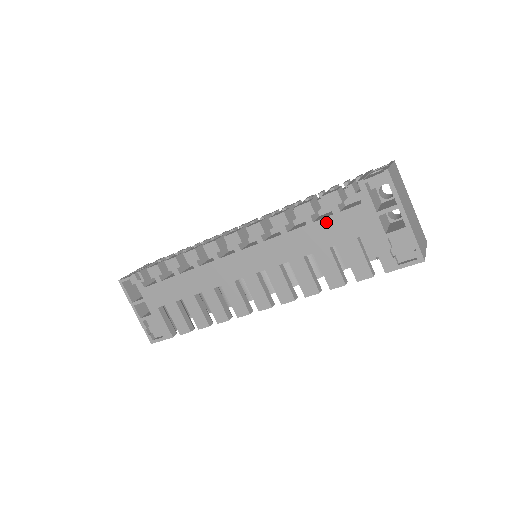
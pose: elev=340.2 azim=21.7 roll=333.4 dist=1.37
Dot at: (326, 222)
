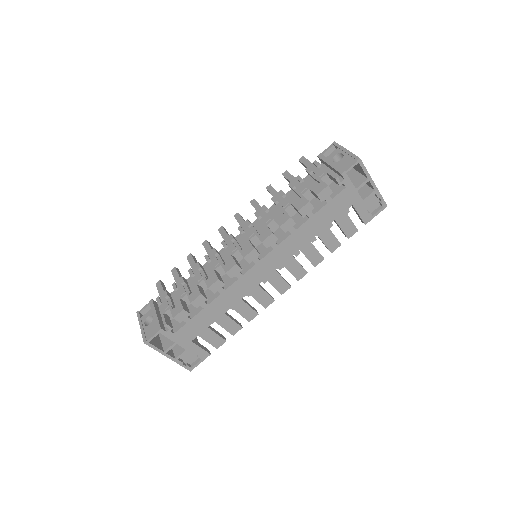
Dot at: (323, 210)
